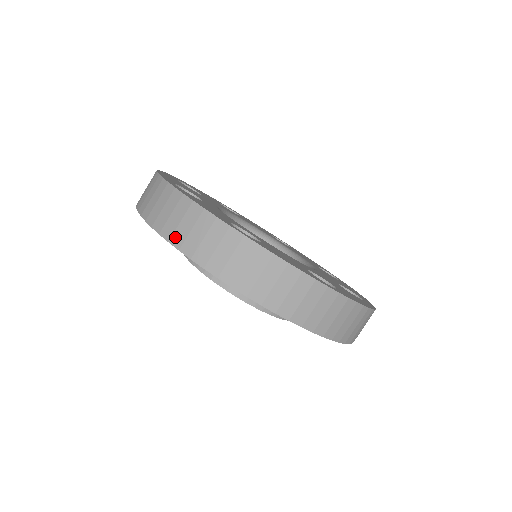
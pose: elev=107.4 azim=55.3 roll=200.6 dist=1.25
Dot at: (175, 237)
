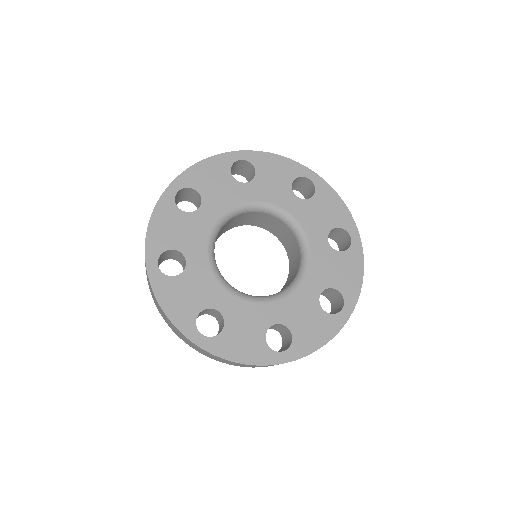
Dot at: occluded
